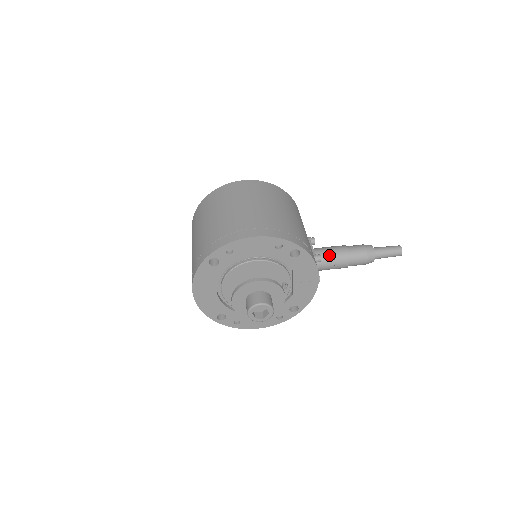
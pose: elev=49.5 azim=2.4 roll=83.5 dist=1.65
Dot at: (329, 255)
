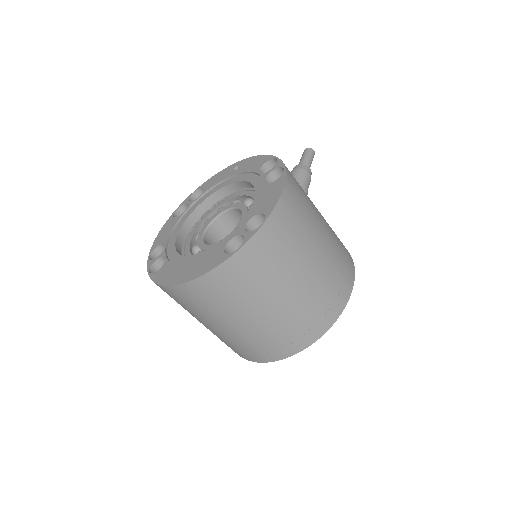
Dot at: occluded
